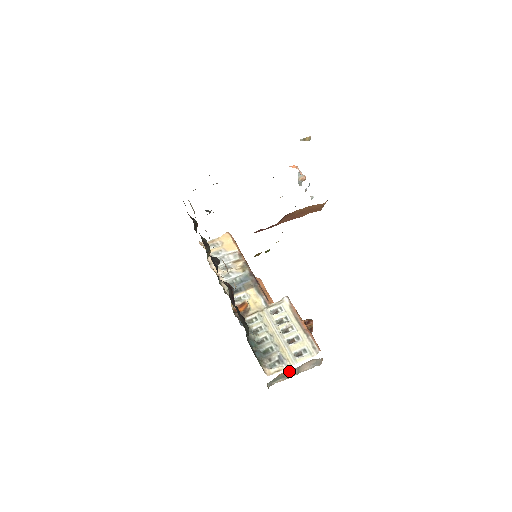
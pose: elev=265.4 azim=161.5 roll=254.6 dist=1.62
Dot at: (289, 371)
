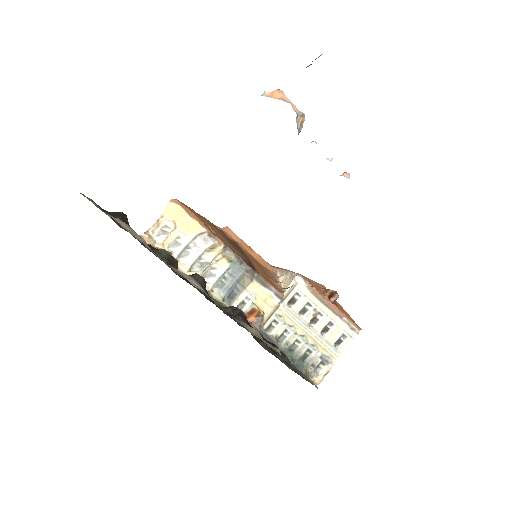
Dot at: occluded
